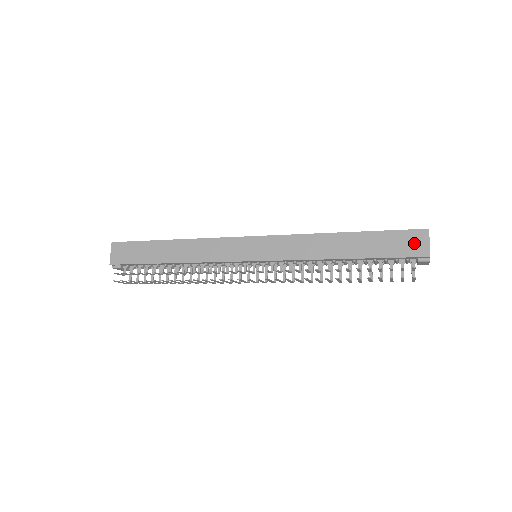
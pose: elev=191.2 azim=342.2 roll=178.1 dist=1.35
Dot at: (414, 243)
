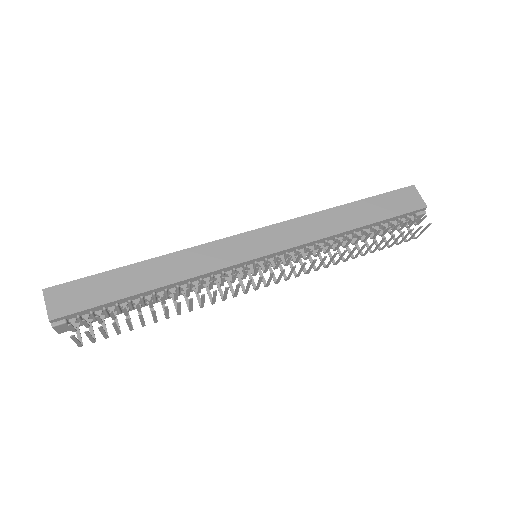
Dot at: (409, 199)
